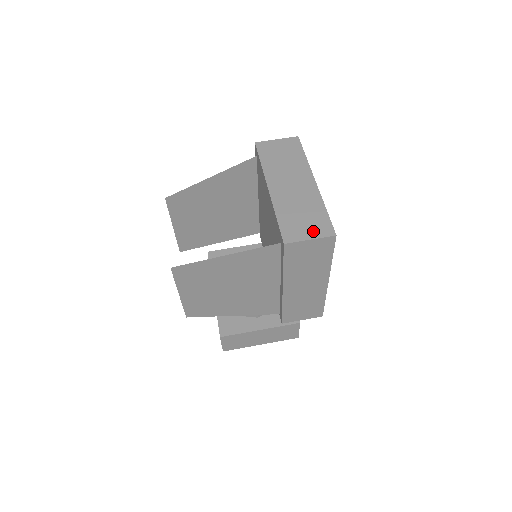
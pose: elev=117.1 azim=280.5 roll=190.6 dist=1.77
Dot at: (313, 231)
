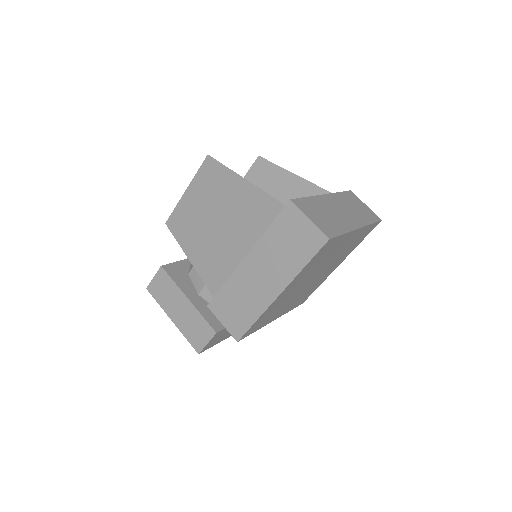
Dot at: (318, 221)
